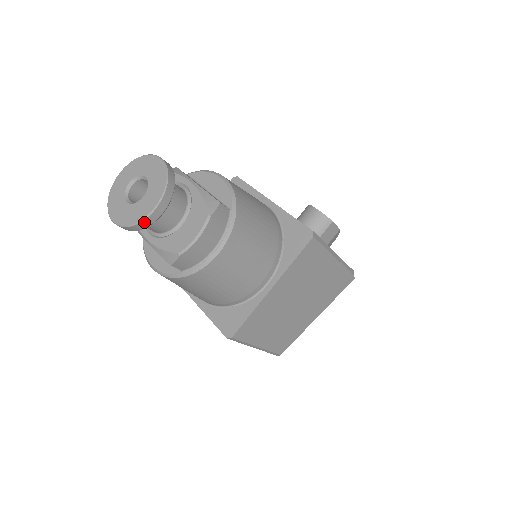
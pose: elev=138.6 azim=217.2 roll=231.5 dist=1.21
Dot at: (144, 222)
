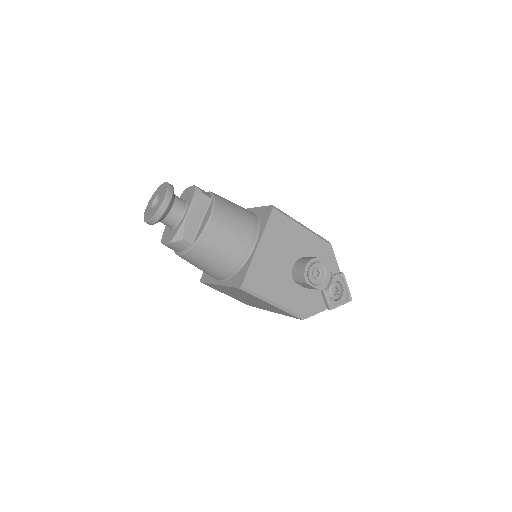
Dot at: occluded
